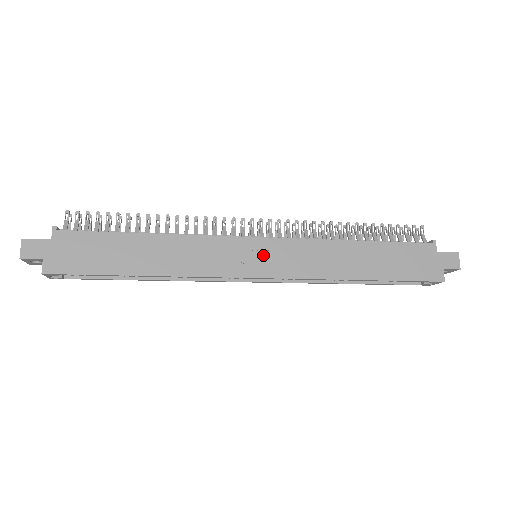
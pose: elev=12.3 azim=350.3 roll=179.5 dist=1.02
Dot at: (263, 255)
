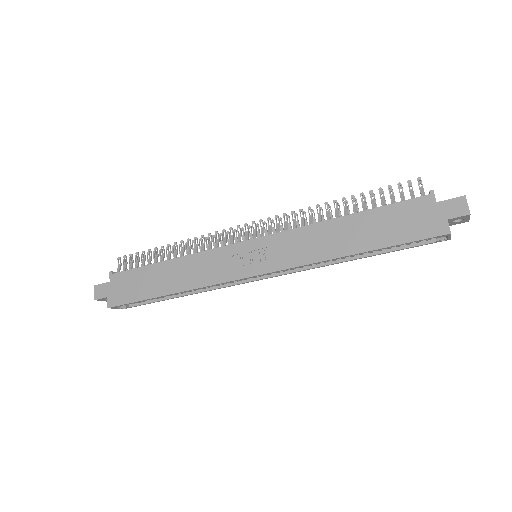
Dot at: (255, 255)
